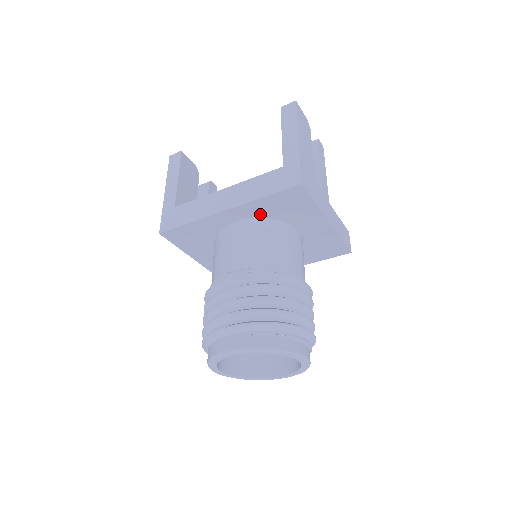
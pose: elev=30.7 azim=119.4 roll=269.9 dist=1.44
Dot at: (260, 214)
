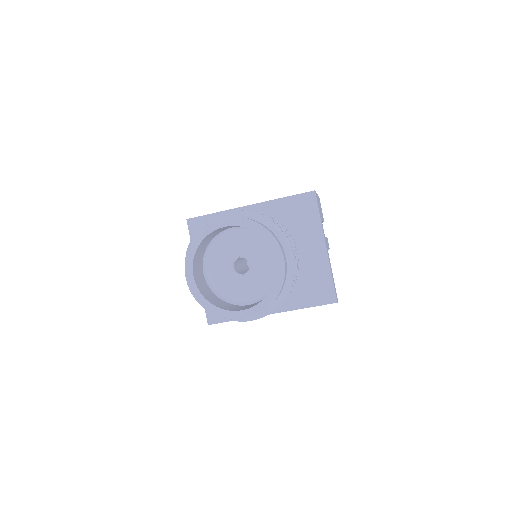
Dot at: (274, 218)
